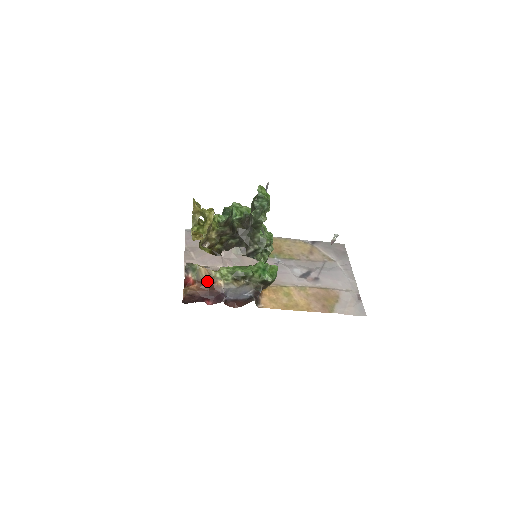
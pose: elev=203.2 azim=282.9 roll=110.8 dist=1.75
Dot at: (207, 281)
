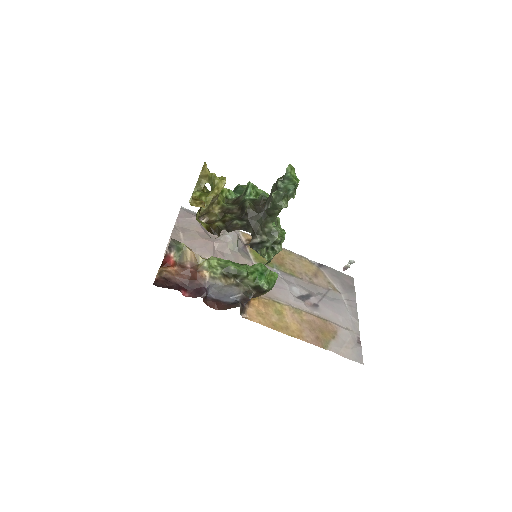
Dot at: (190, 267)
